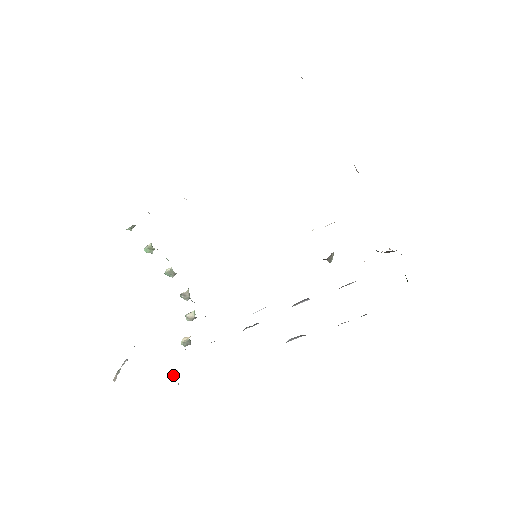
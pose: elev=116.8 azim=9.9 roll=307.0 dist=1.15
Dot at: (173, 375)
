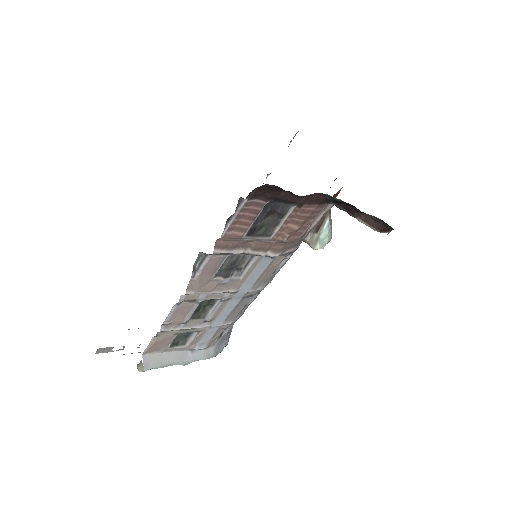
Dot at: (141, 360)
